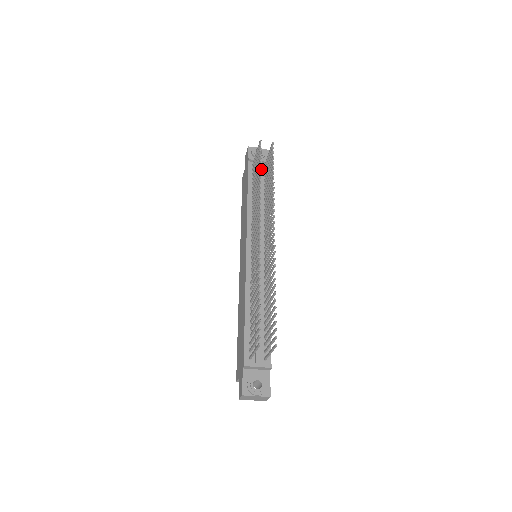
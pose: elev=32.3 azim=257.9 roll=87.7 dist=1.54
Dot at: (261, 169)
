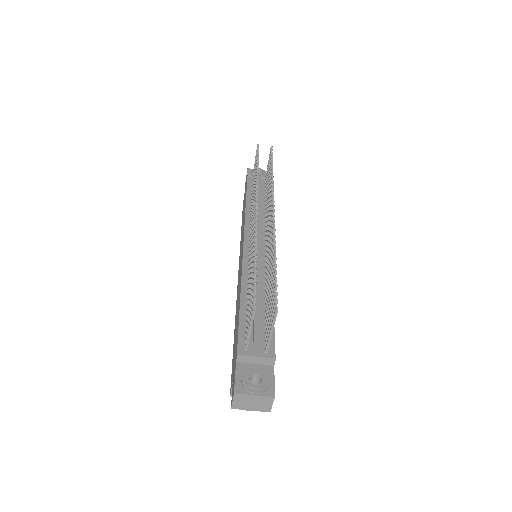
Dot at: (261, 181)
